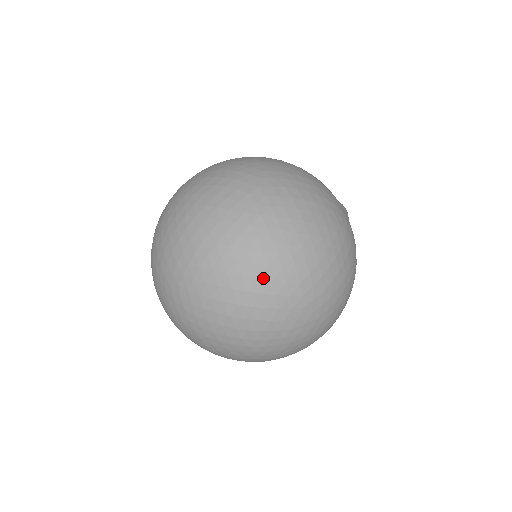
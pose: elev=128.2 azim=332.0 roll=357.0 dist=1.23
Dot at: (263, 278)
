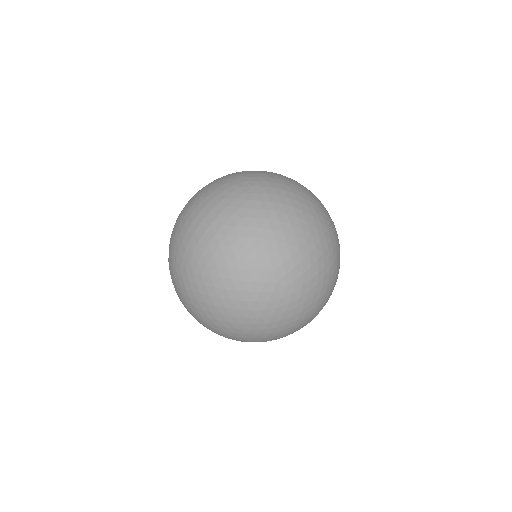
Dot at: (202, 201)
